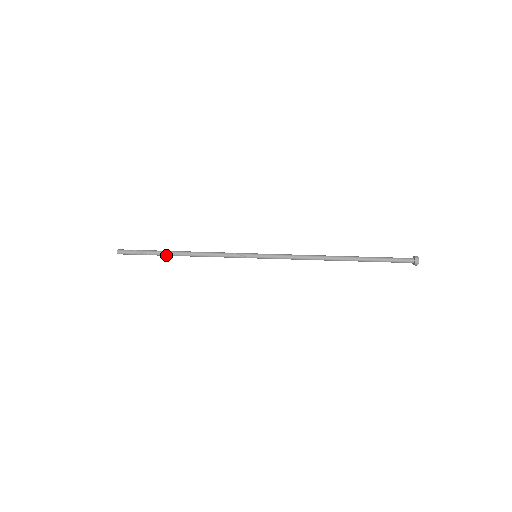
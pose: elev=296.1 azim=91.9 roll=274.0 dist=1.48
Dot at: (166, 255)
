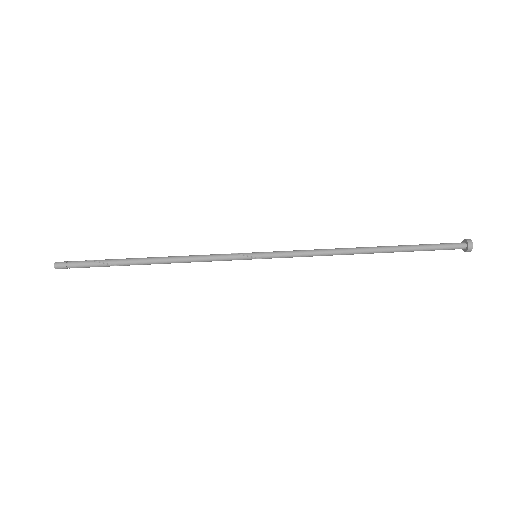
Dot at: (127, 262)
